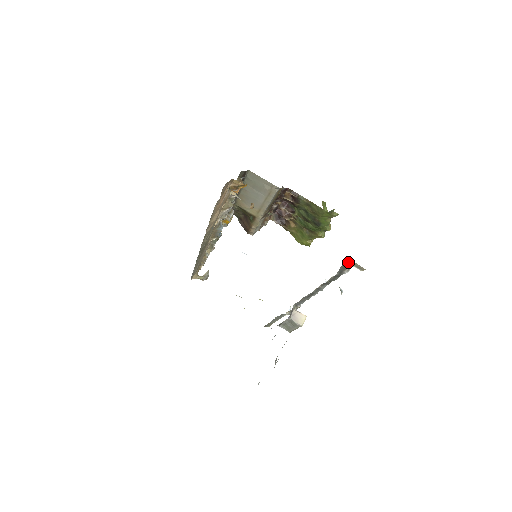
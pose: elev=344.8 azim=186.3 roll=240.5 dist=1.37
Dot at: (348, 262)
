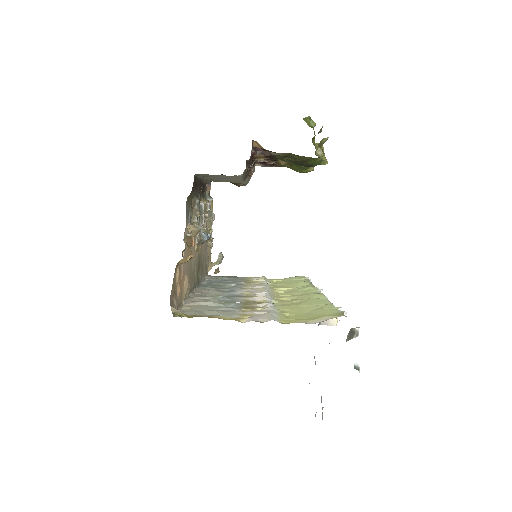
Dot at: (353, 328)
